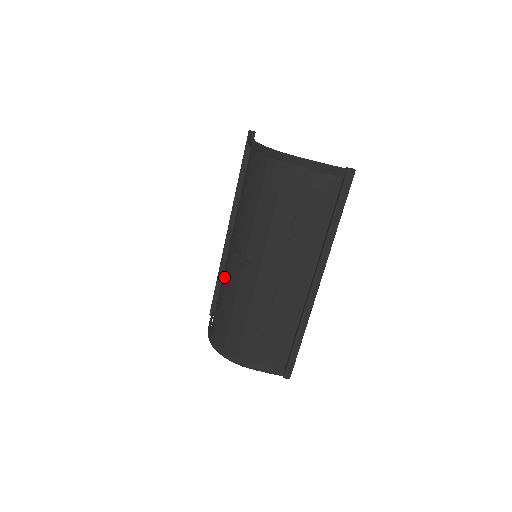
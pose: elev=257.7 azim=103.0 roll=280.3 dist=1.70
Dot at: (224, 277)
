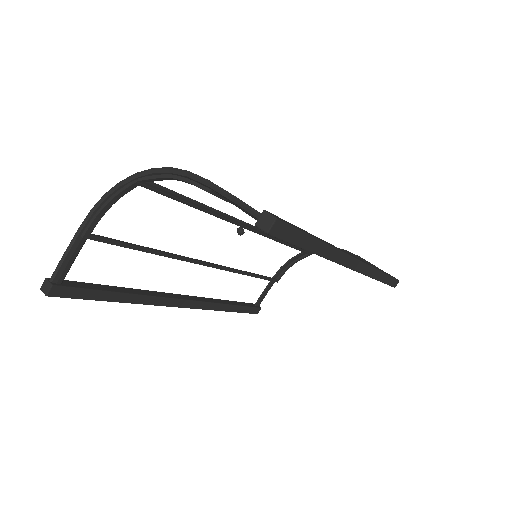
Dot at: occluded
